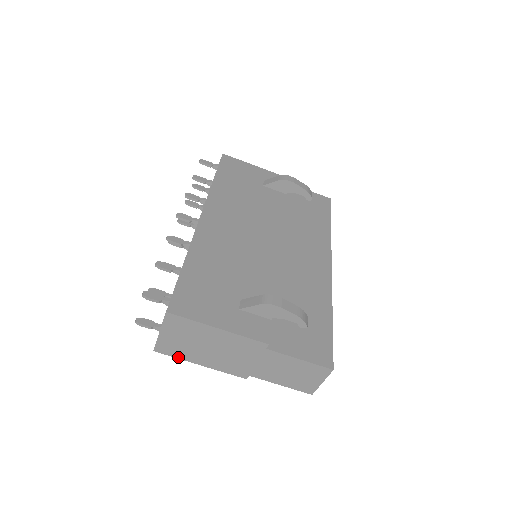
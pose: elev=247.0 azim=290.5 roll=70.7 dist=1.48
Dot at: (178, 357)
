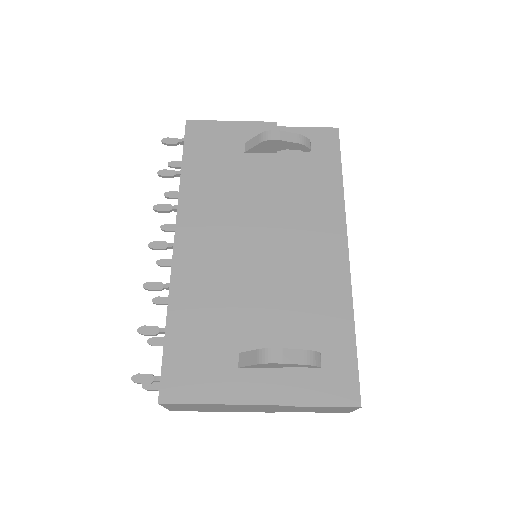
Dot at: occluded
